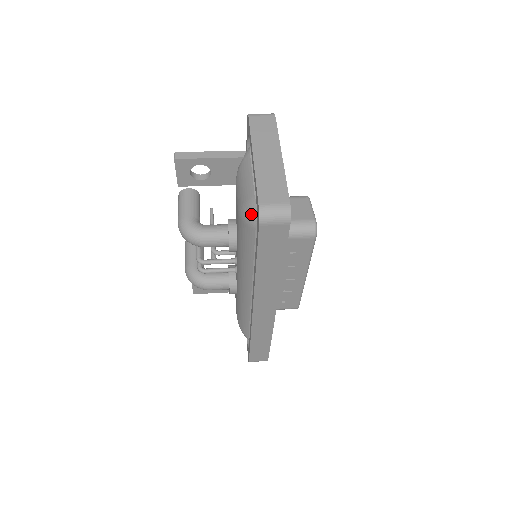
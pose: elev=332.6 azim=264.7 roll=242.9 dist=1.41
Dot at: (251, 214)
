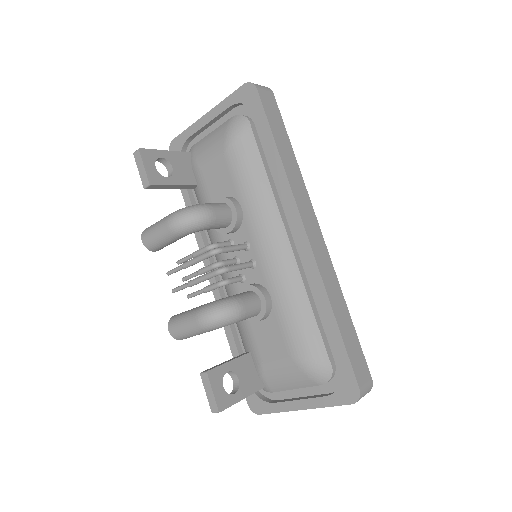
Dot at: (239, 122)
